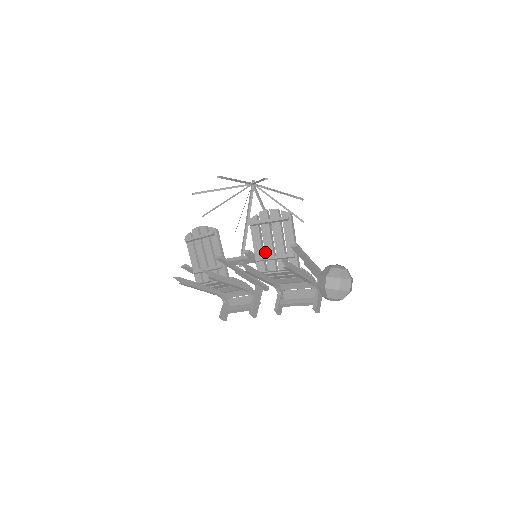
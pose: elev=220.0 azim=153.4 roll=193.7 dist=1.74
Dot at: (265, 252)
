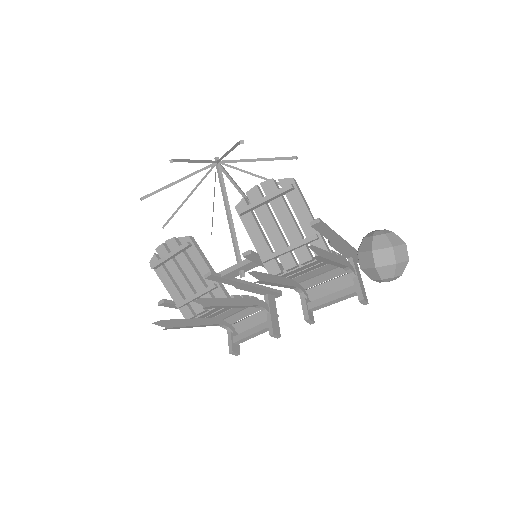
Dot at: occluded
